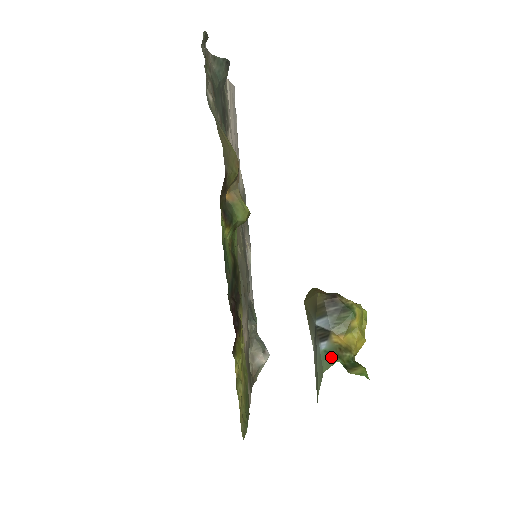
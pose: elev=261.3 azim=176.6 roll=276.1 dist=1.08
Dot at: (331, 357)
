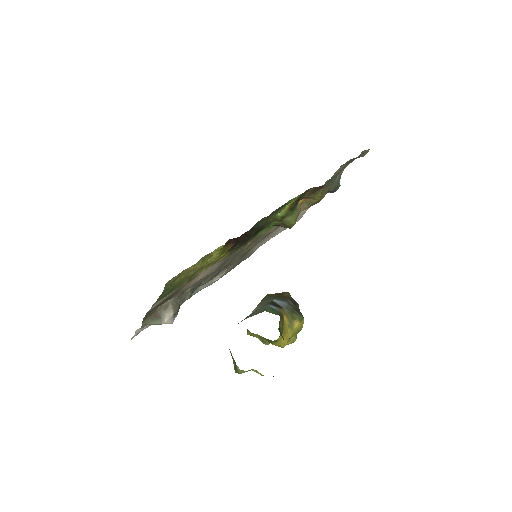
Dot at: (276, 312)
